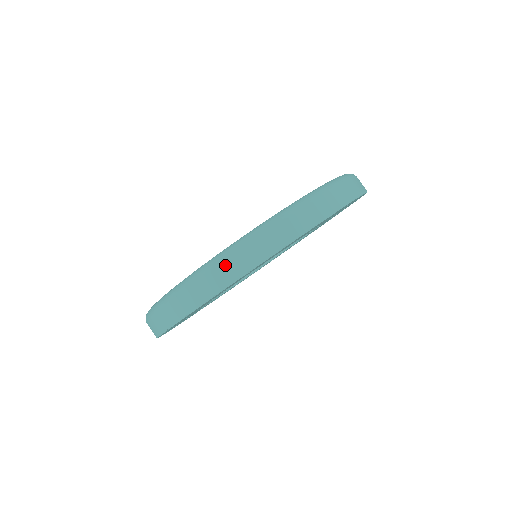
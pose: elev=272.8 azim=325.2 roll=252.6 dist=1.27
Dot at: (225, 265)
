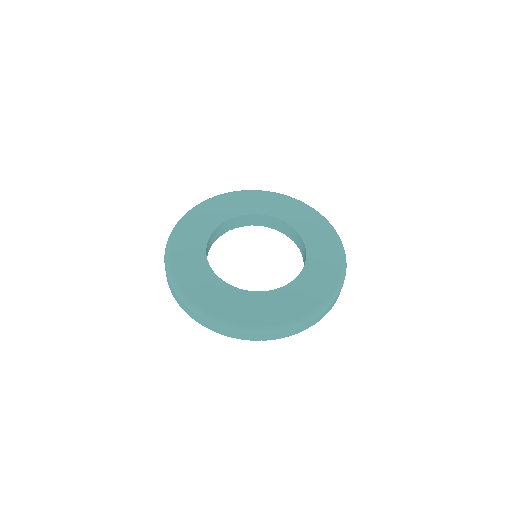
Dot at: (202, 320)
